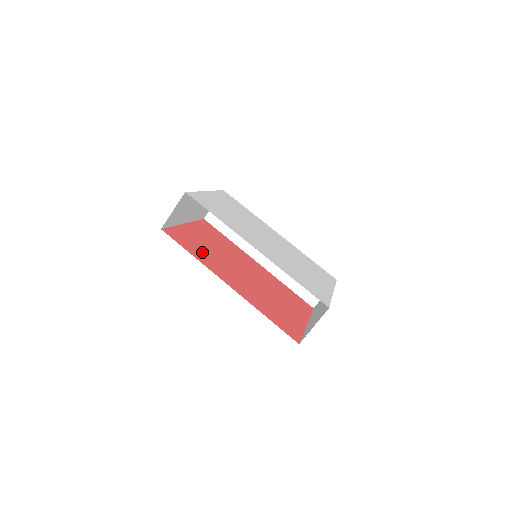
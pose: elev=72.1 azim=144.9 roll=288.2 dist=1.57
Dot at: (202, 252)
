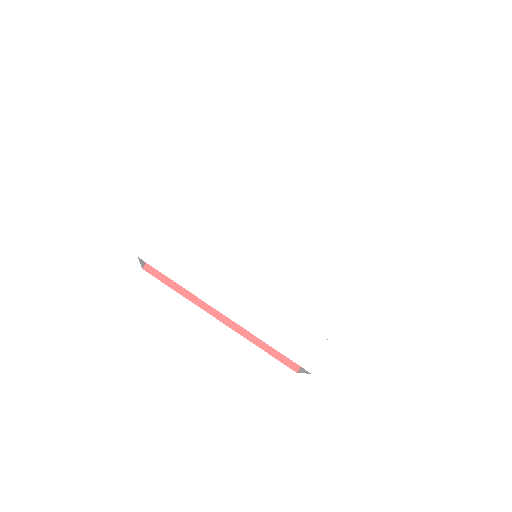
Dot at: occluded
